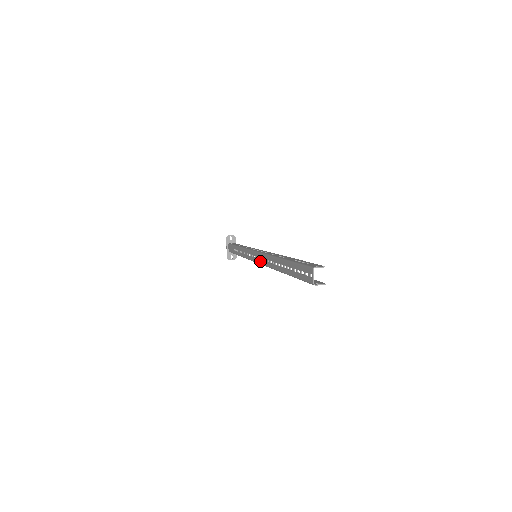
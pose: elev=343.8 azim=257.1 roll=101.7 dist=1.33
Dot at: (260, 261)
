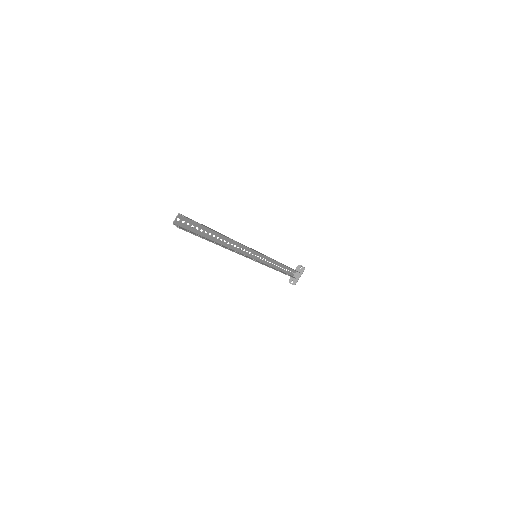
Dot at: (242, 251)
